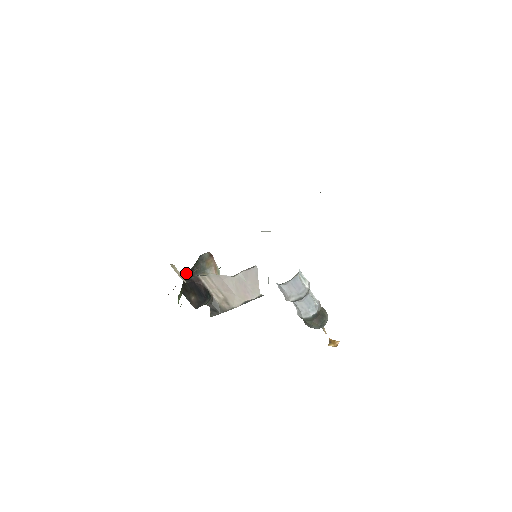
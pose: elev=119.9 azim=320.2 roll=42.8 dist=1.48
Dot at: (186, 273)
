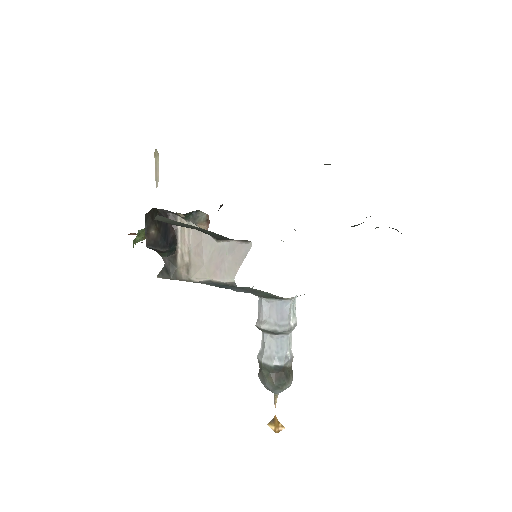
Dot at: occluded
